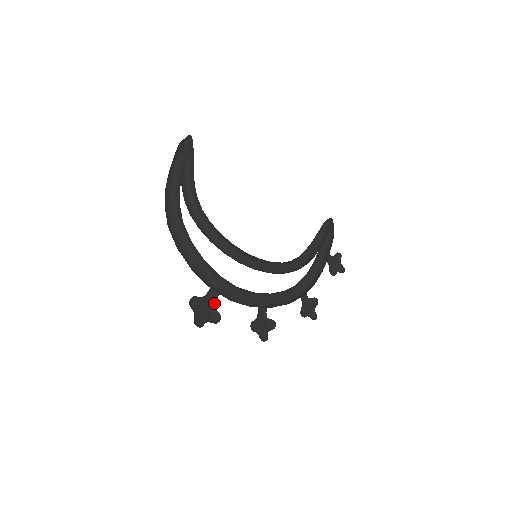
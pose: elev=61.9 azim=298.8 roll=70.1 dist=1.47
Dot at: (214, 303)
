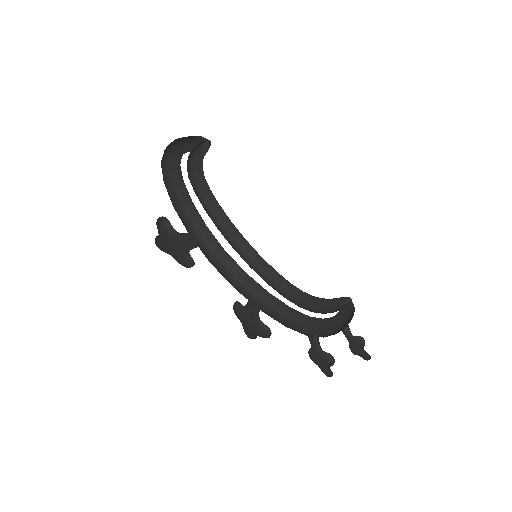
Dot at: (189, 250)
